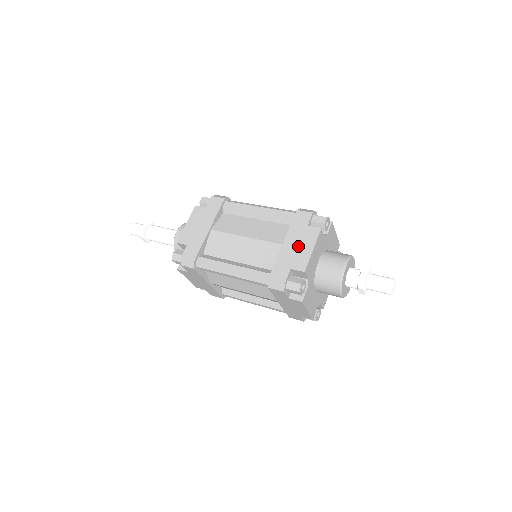
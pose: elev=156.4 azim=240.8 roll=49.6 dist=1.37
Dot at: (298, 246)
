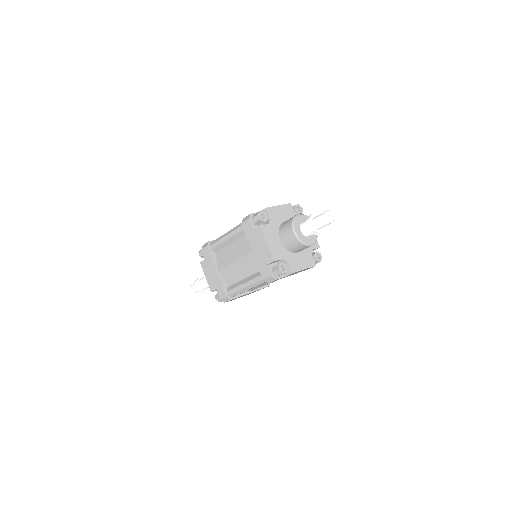
Dot at: occluded
